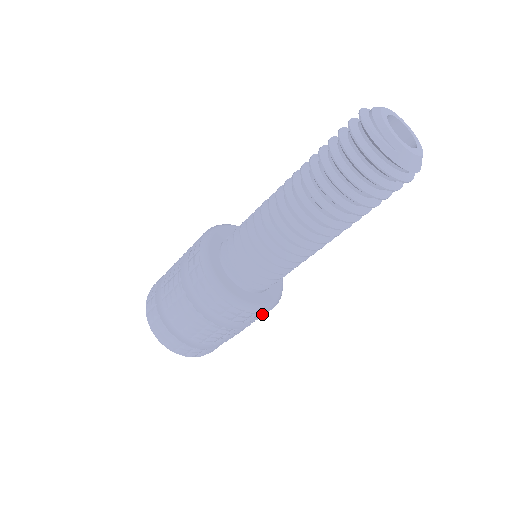
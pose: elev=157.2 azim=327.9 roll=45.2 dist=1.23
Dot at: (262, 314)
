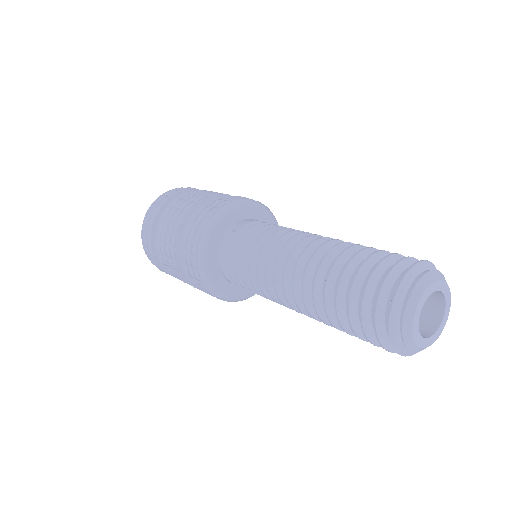
Dot at: occluded
